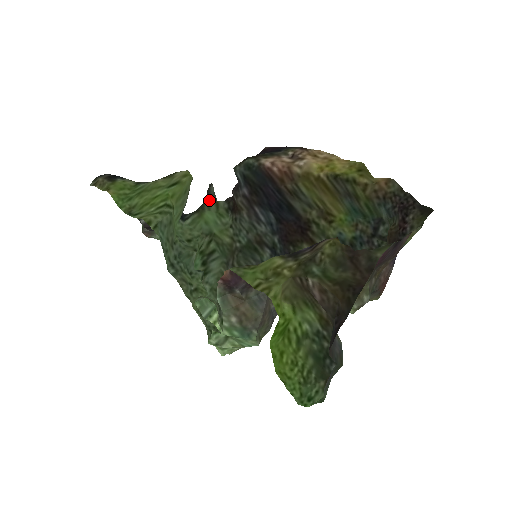
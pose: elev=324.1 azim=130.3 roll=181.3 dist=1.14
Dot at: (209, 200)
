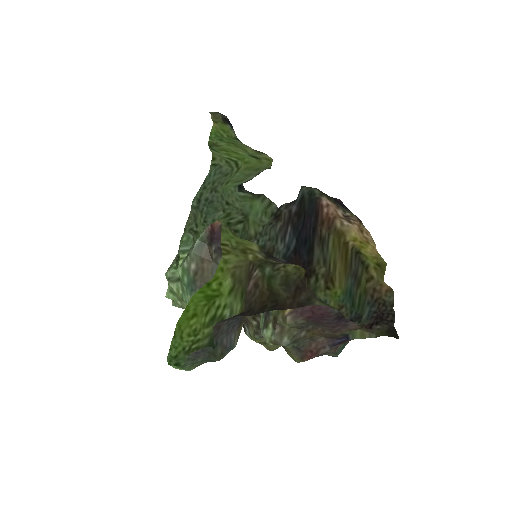
Dot at: occluded
